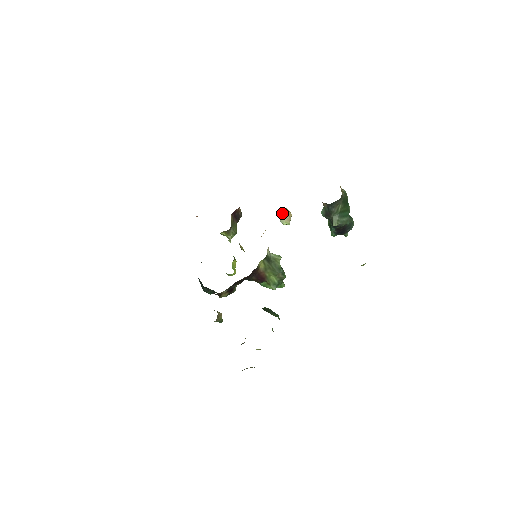
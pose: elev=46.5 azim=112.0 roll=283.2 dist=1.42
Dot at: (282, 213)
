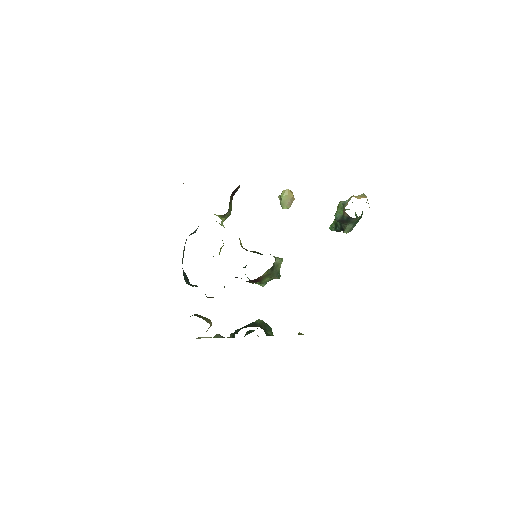
Dot at: (285, 196)
